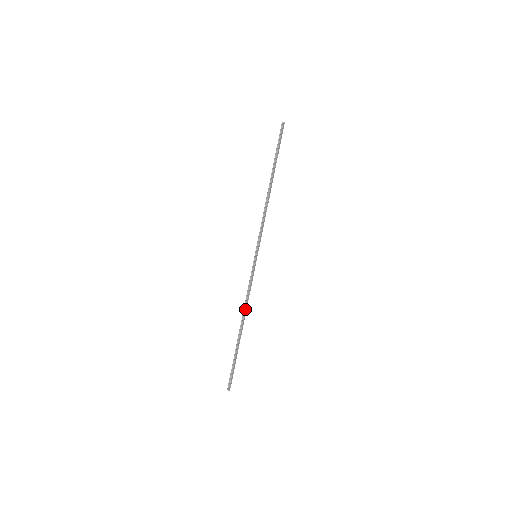
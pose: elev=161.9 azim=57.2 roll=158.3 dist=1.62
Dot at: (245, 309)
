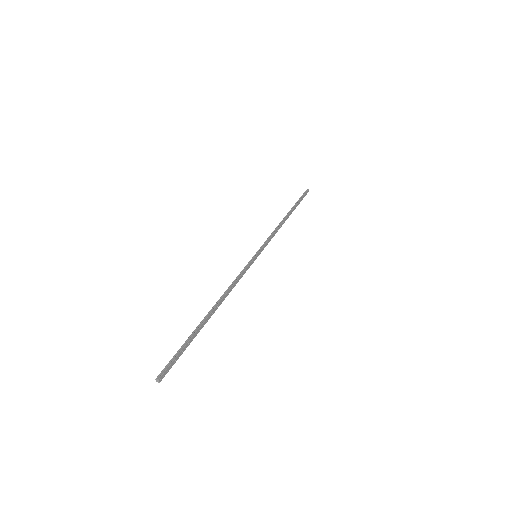
Dot at: (226, 293)
